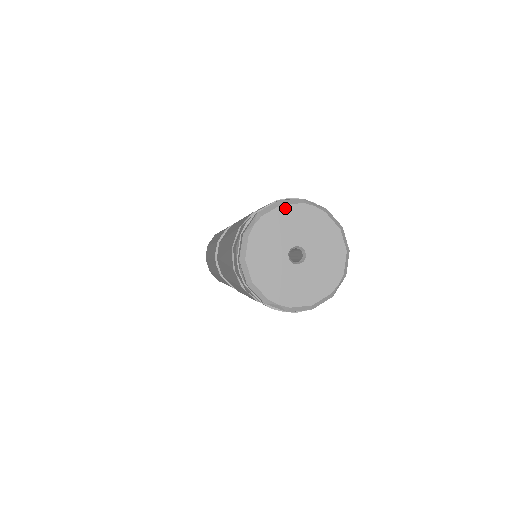
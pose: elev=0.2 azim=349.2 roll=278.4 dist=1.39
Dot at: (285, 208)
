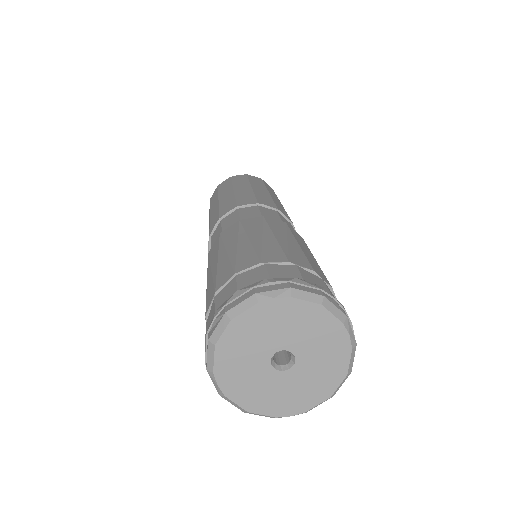
Dot at: (321, 311)
